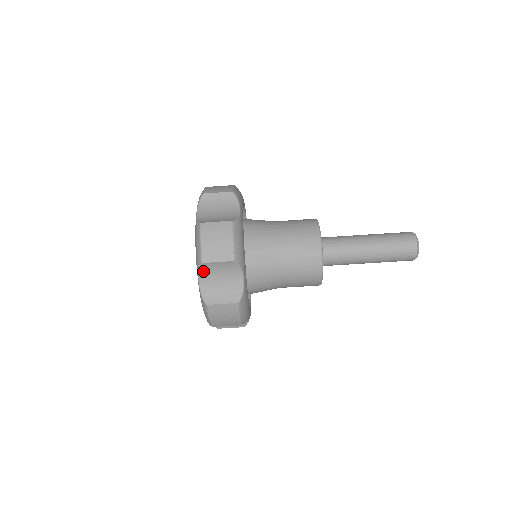
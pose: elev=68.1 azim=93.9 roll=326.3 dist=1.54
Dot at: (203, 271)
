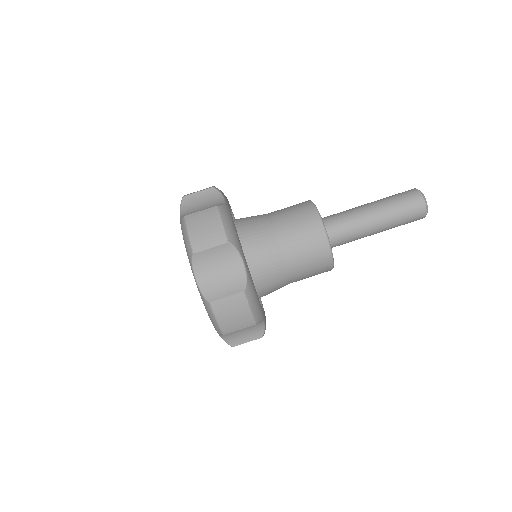
Dot at: (185, 206)
